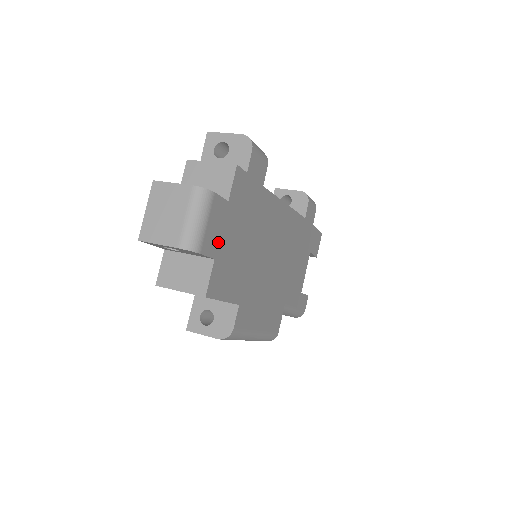
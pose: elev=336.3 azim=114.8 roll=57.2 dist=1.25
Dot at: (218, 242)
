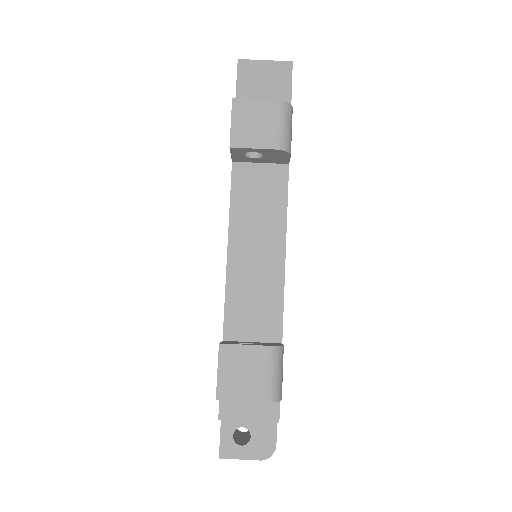
Dot at: occluded
